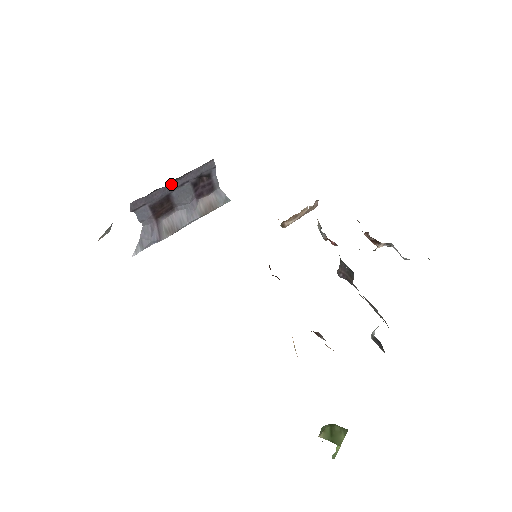
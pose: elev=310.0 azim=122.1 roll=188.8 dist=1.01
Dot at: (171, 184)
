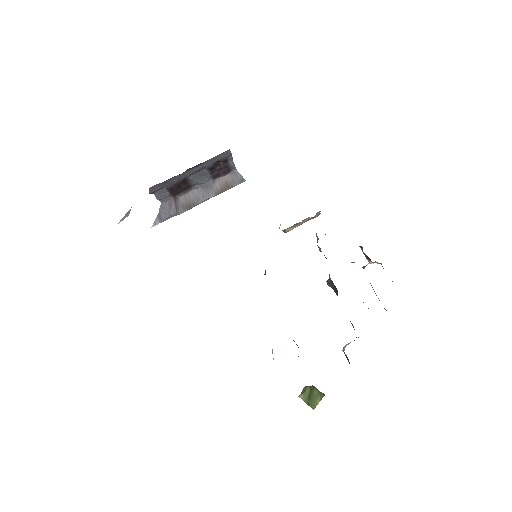
Dot at: (187, 171)
